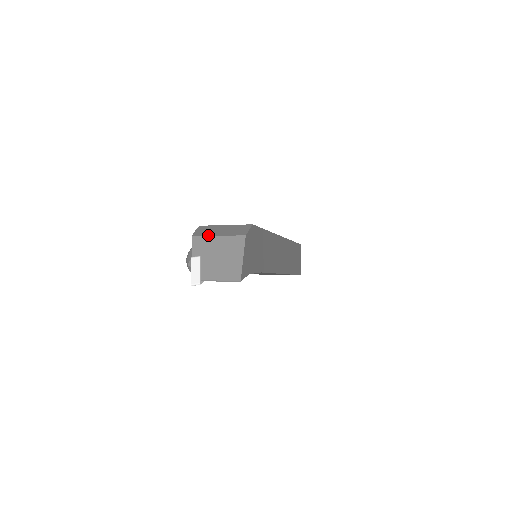
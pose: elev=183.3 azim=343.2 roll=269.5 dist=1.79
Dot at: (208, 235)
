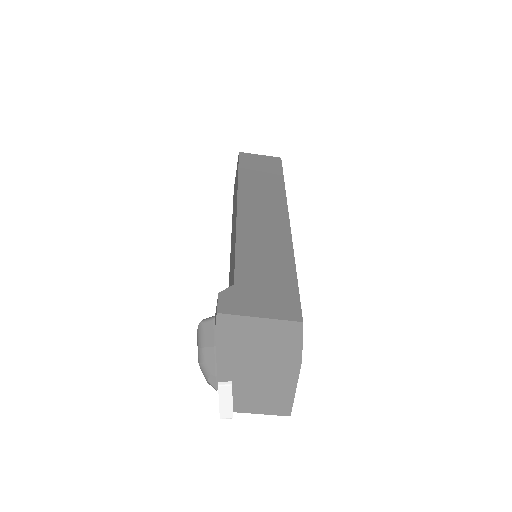
Dot at: (243, 353)
